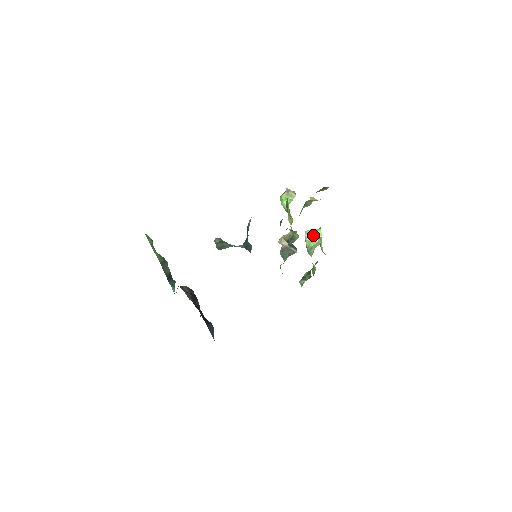
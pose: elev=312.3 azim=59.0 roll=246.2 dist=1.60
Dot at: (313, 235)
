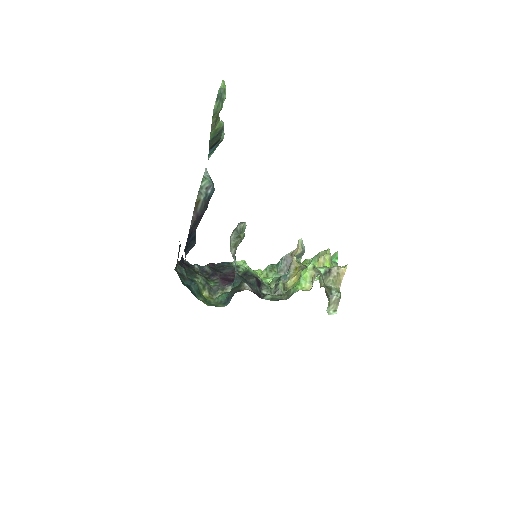
Dot at: (324, 265)
